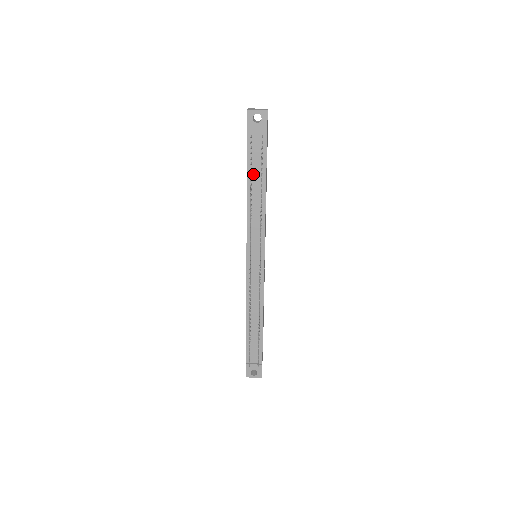
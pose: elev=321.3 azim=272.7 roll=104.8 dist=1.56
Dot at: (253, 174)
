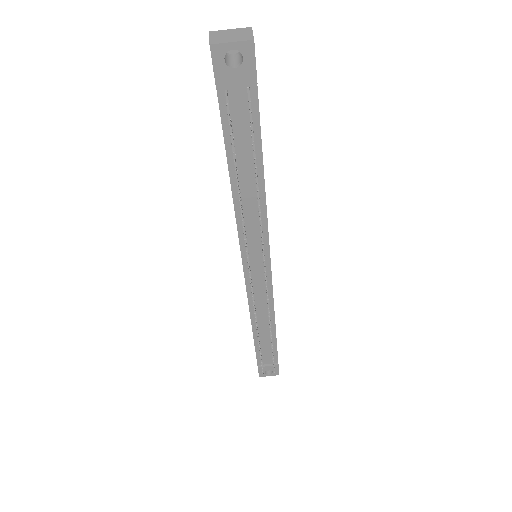
Dot at: (238, 157)
